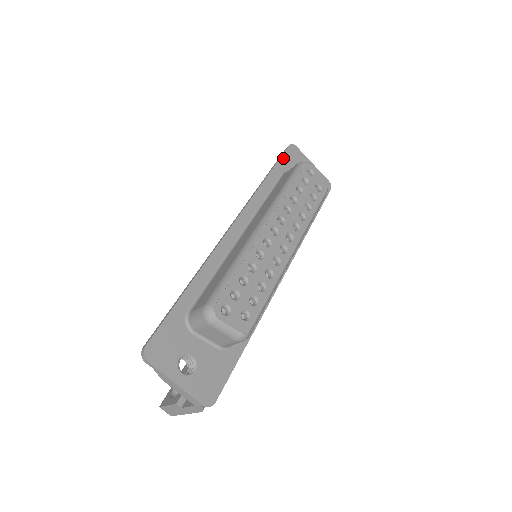
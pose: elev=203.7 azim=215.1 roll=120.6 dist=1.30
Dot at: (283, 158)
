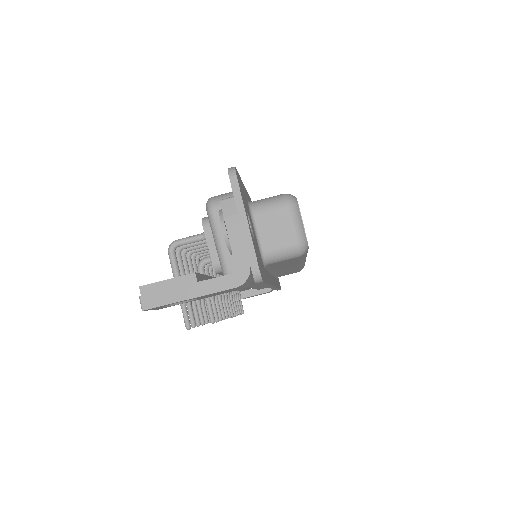
Dot at: occluded
